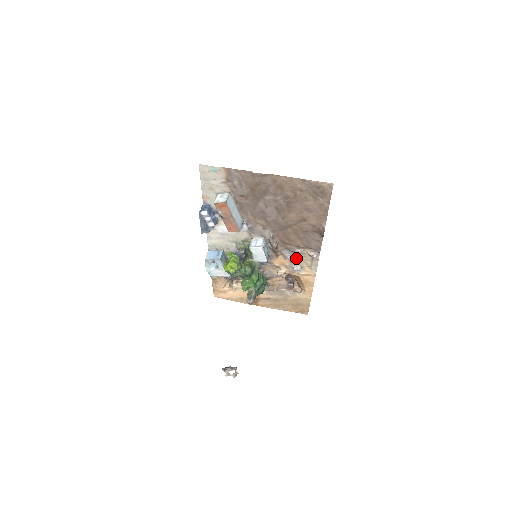
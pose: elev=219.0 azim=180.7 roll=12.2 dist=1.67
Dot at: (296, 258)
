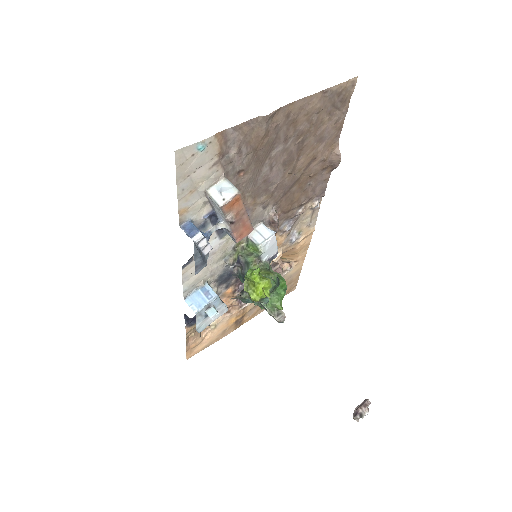
Dot at: (294, 224)
